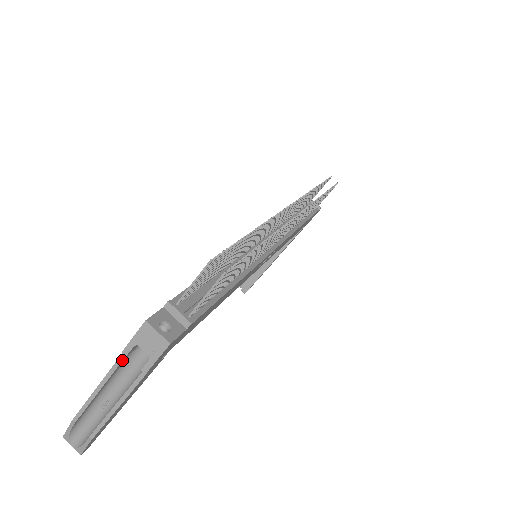
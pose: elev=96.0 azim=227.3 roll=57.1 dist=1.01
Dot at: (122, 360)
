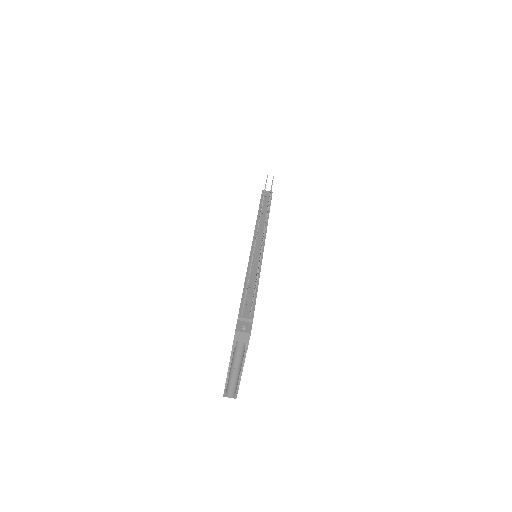
Dot at: (233, 350)
